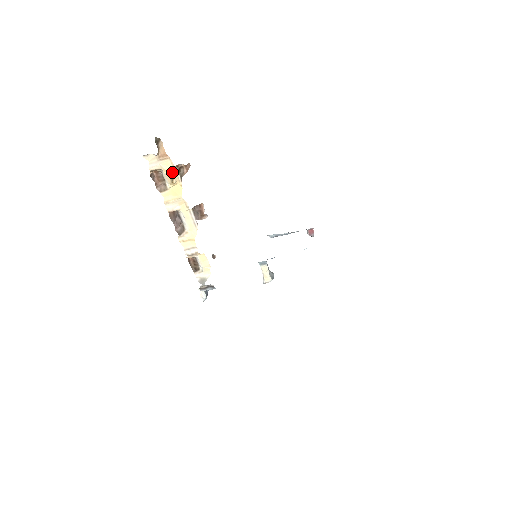
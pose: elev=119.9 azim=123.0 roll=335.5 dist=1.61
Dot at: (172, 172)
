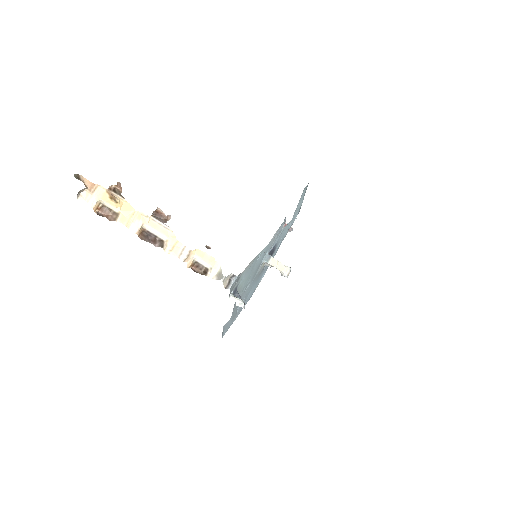
Dot at: (110, 195)
